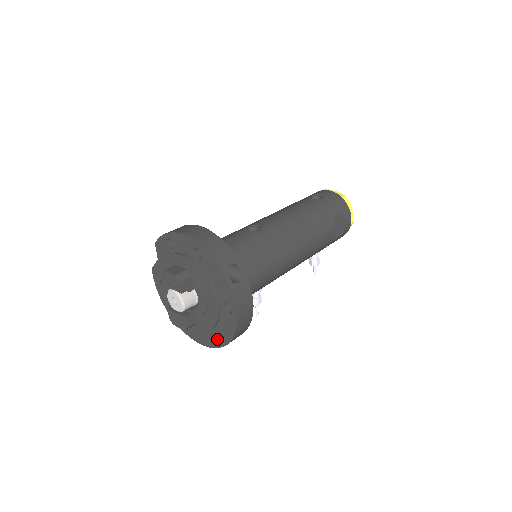
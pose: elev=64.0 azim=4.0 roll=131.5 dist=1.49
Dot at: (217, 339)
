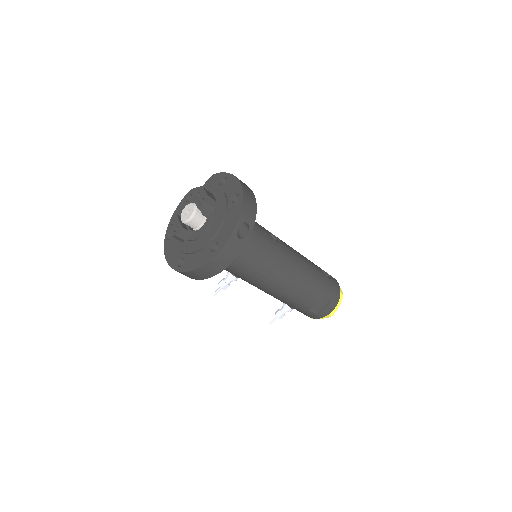
Dot at: occluded
